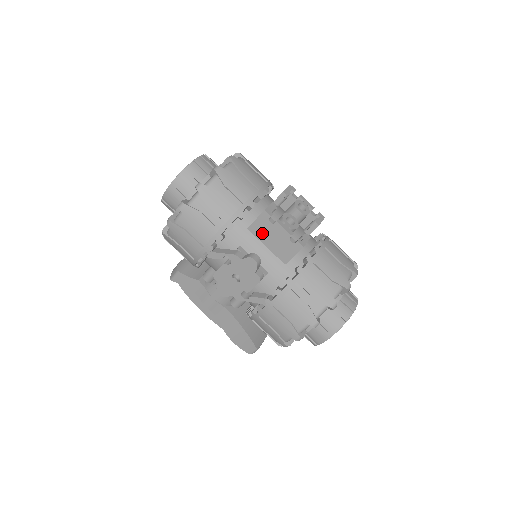
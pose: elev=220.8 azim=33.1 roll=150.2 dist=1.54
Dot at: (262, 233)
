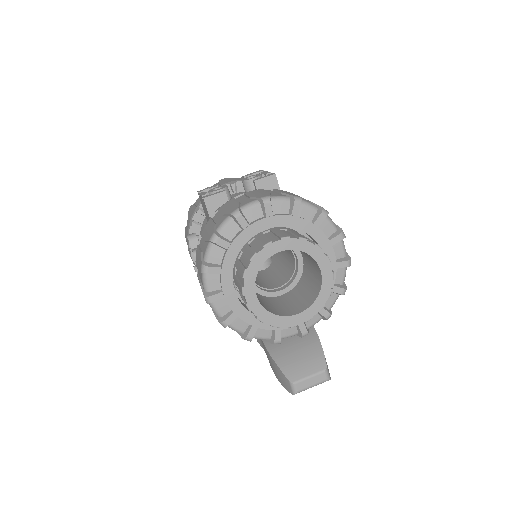
Dot at: occluded
